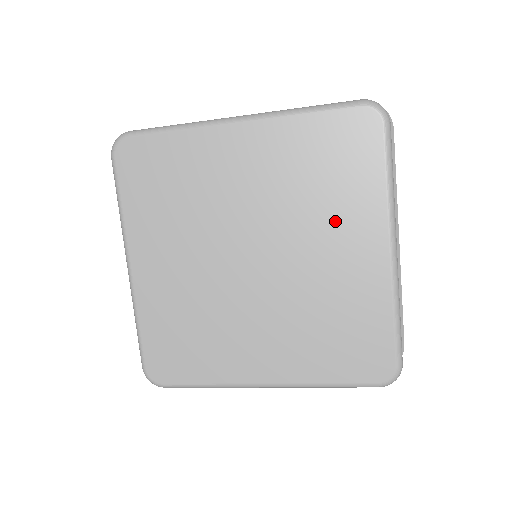
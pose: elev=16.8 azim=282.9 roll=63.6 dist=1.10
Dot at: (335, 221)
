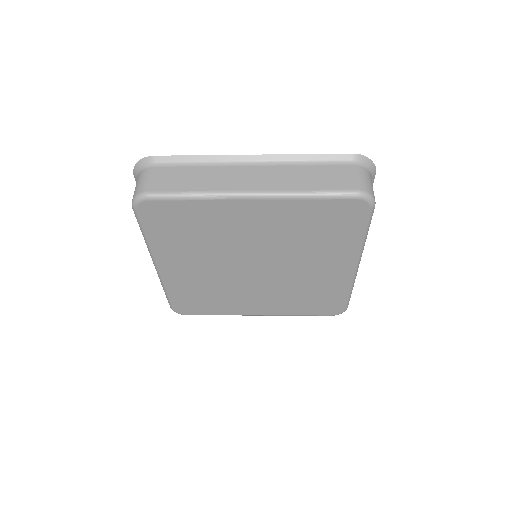
Dot at: (320, 254)
